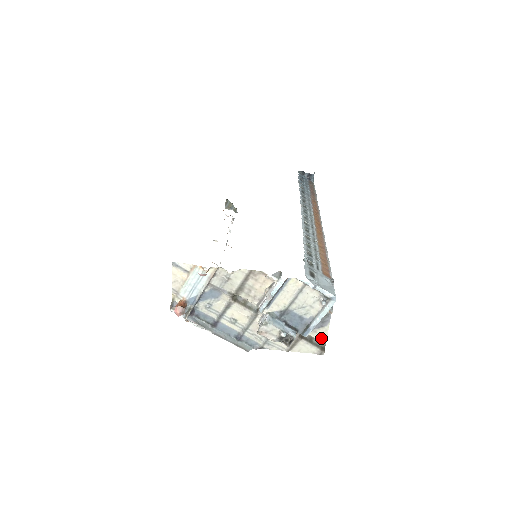
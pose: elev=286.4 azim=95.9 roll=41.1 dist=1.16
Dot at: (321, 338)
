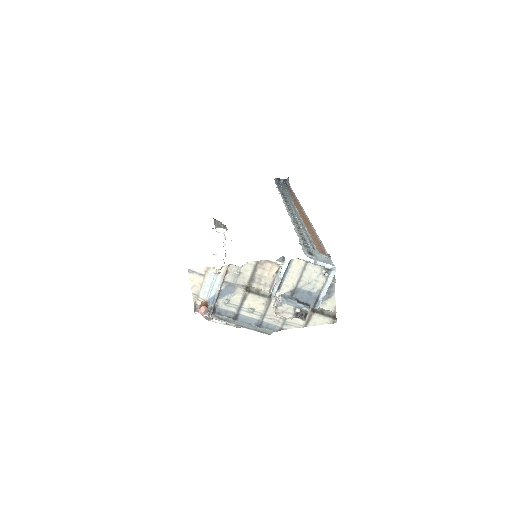
Dot at: (331, 308)
